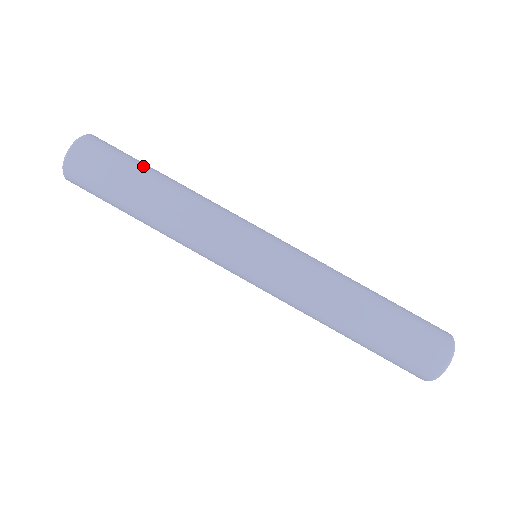
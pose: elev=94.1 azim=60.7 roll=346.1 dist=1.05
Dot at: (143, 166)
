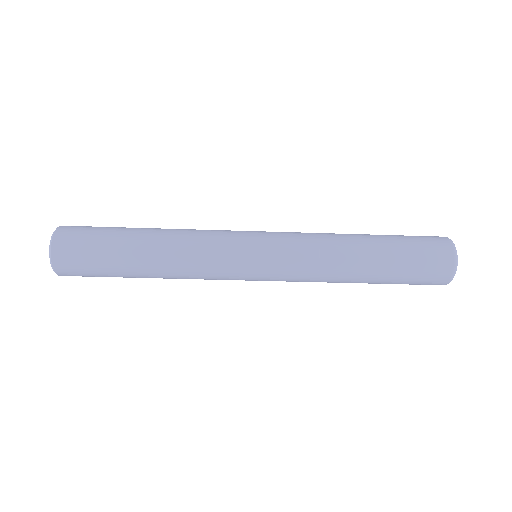
Dot at: (118, 270)
